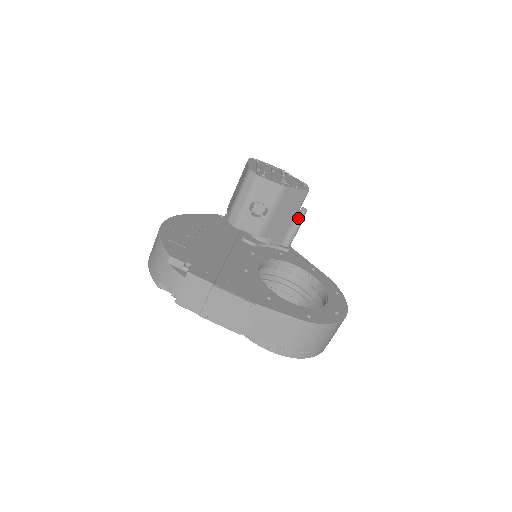
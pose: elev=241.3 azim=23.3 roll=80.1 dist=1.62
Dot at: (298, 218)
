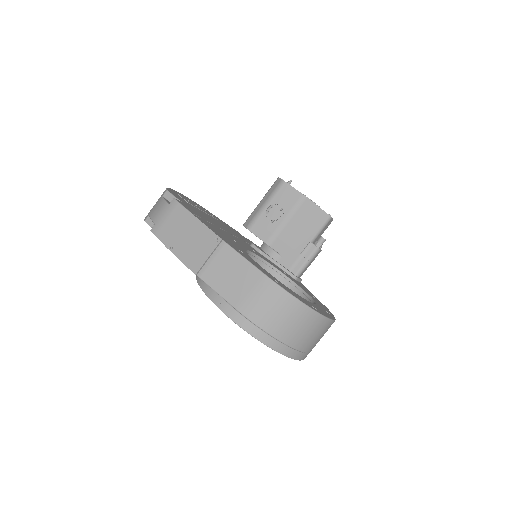
Dot at: (314, 244)
